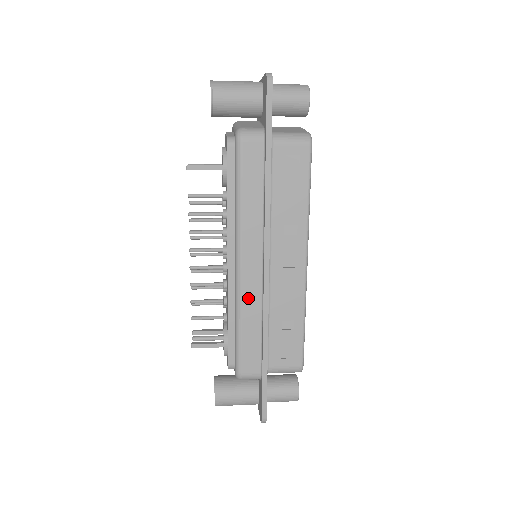
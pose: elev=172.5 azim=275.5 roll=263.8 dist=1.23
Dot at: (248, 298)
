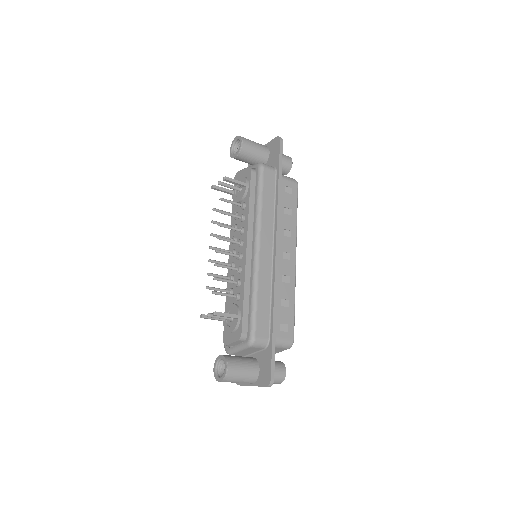
Dot at: (263, 274)
